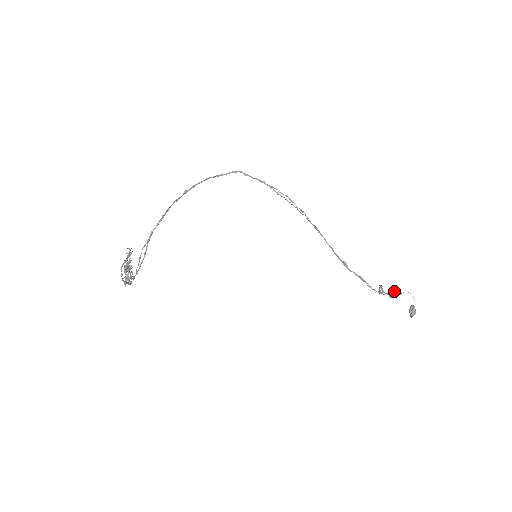
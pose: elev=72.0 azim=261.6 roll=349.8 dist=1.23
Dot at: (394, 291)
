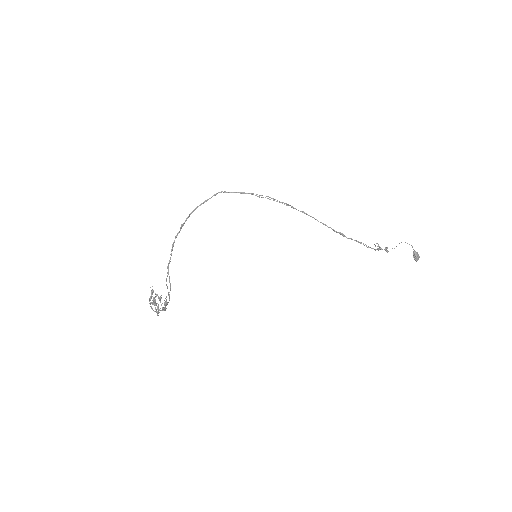
Dot at: (385, 248)
